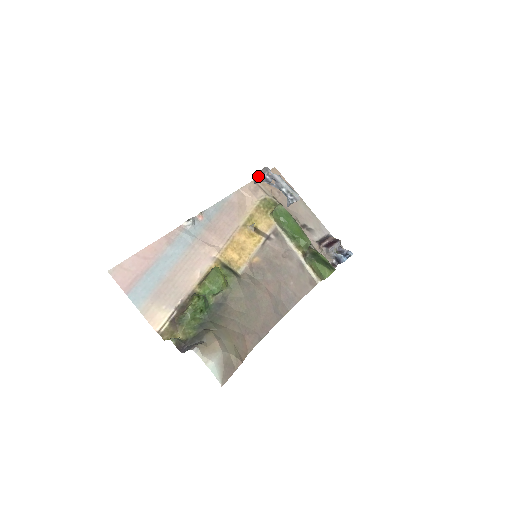
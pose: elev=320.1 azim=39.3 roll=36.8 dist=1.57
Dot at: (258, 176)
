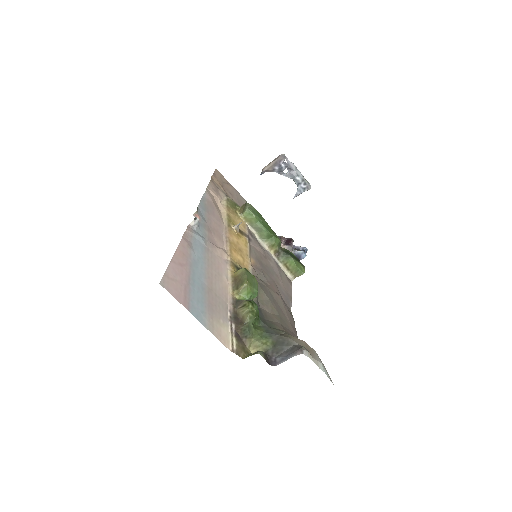
Dot at: (271, 165)
